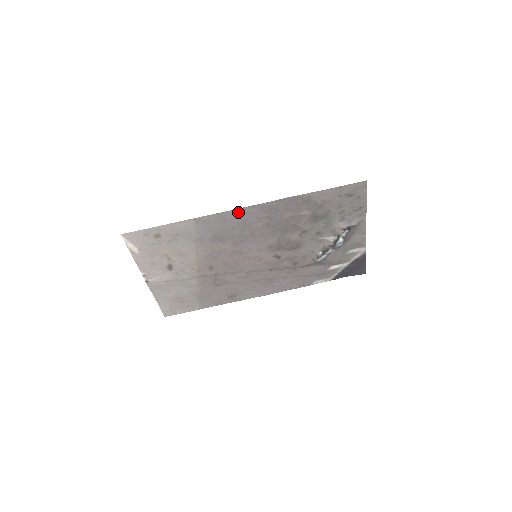
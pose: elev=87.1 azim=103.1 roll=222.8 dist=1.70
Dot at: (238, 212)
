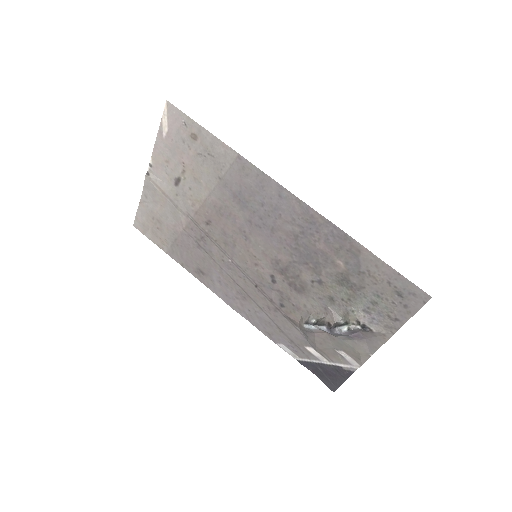
Dot at: (281, 191)
